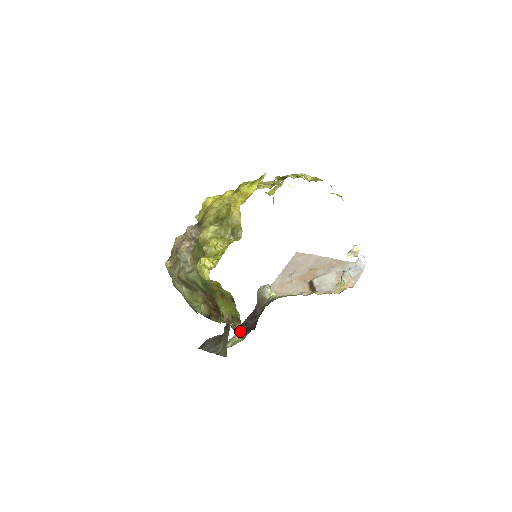
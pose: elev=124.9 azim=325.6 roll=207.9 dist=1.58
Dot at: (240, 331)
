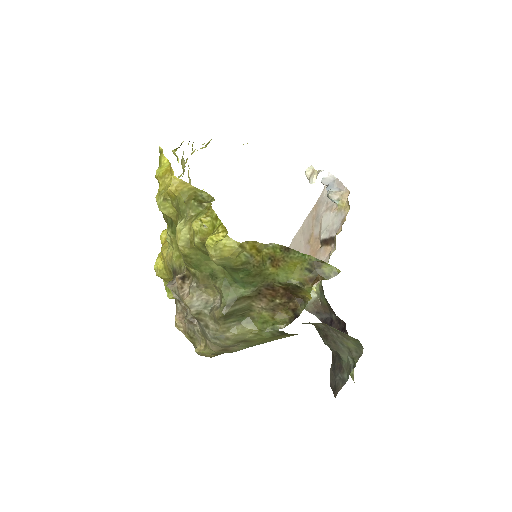
Dot at: (334, 271)
